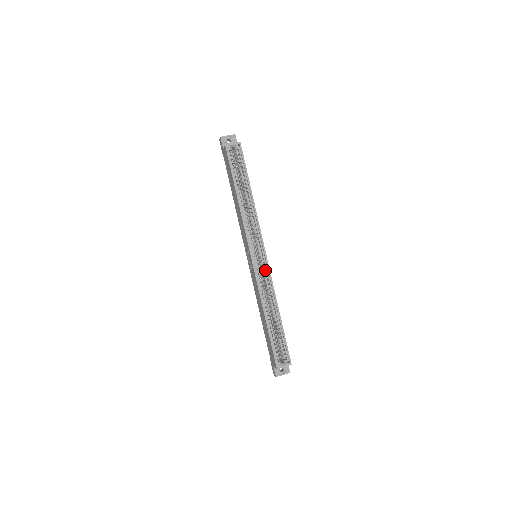
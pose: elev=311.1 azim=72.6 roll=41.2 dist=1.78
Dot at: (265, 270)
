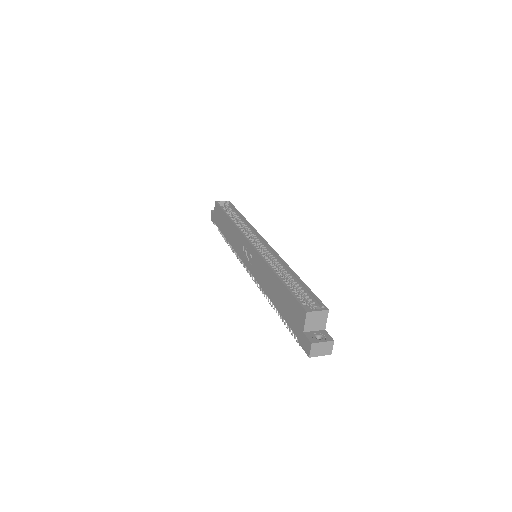
Dot at: occluded
